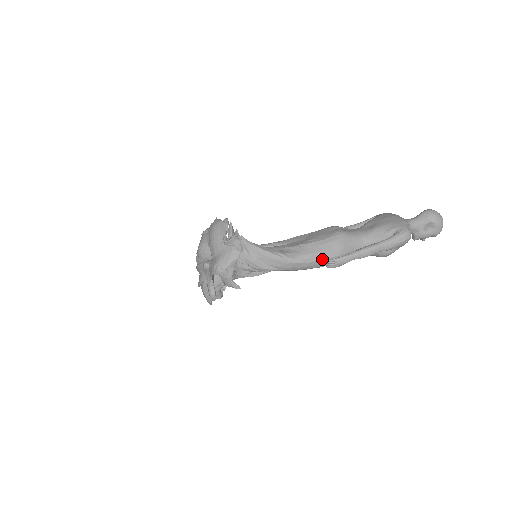
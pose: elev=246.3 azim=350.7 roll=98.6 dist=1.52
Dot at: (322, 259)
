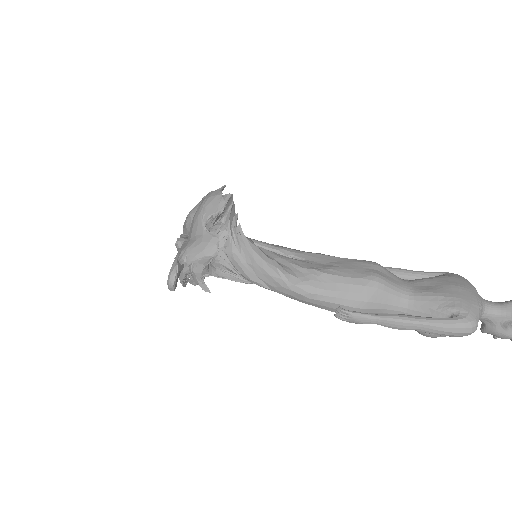
Dot at: (333, 303)
